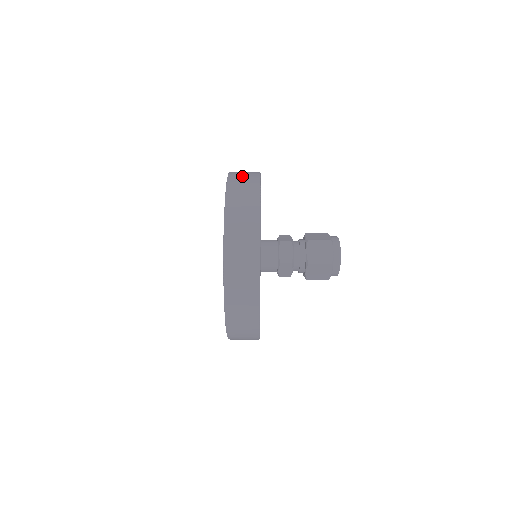
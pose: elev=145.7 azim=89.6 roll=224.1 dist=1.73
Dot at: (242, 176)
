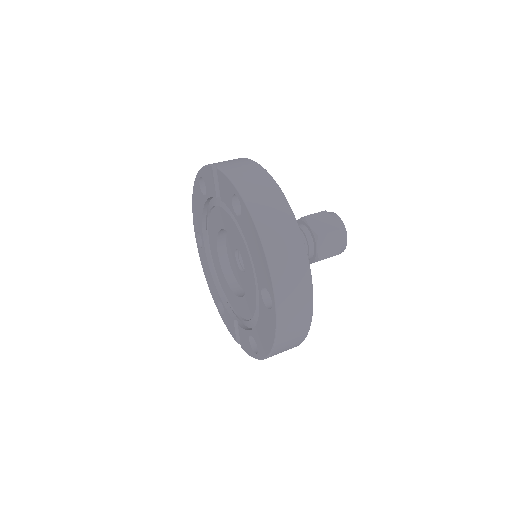
Dot at: (265, 202)
